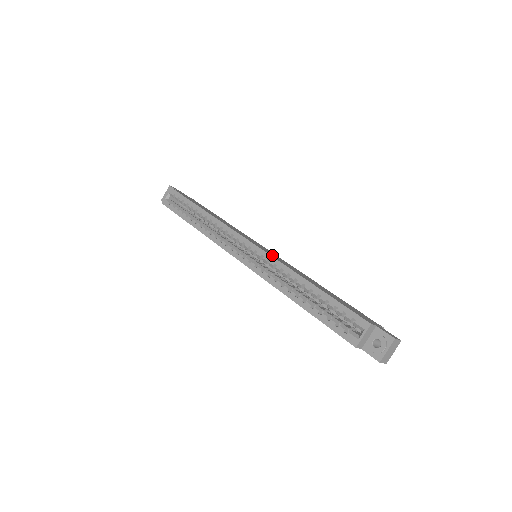
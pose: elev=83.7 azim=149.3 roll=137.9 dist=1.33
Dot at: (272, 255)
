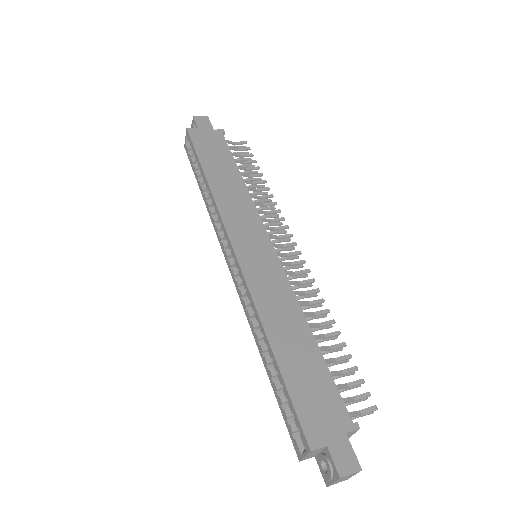
Dot at: (255, 277)
